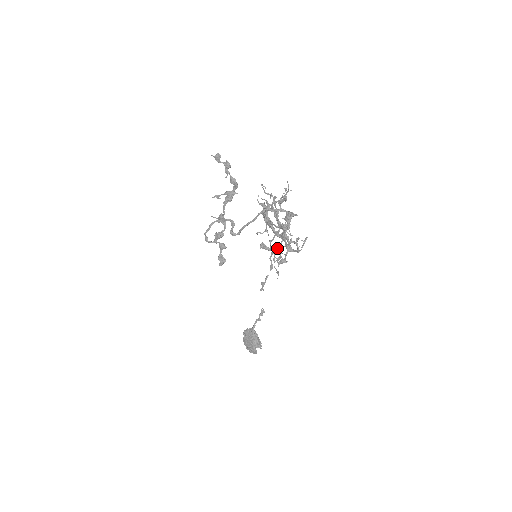
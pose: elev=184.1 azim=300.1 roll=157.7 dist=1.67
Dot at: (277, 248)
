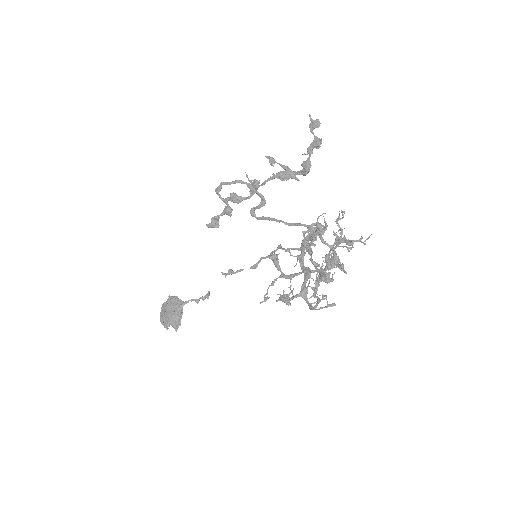
Dot at: (290, 278)
